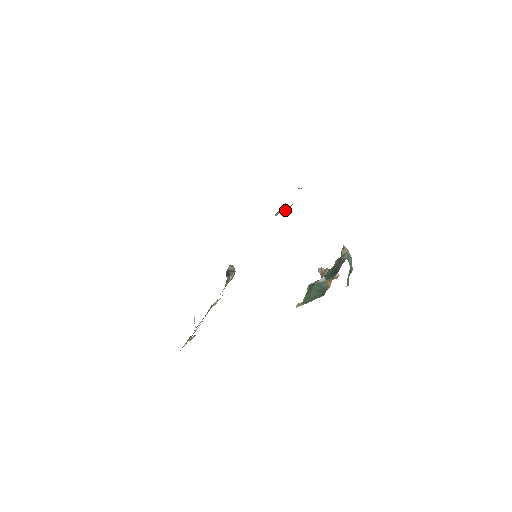
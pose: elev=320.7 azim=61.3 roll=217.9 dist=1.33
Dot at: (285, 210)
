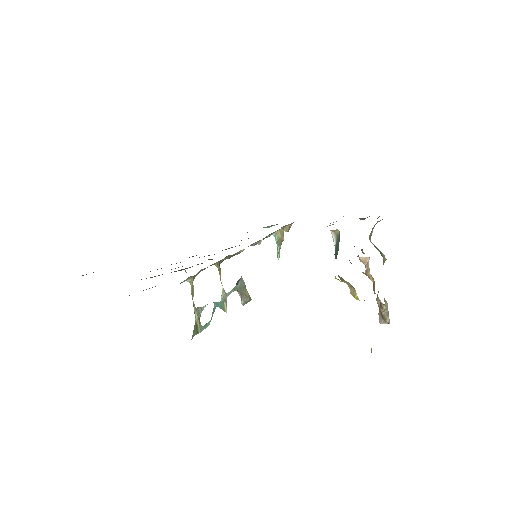
Dot at: (278, 240)
